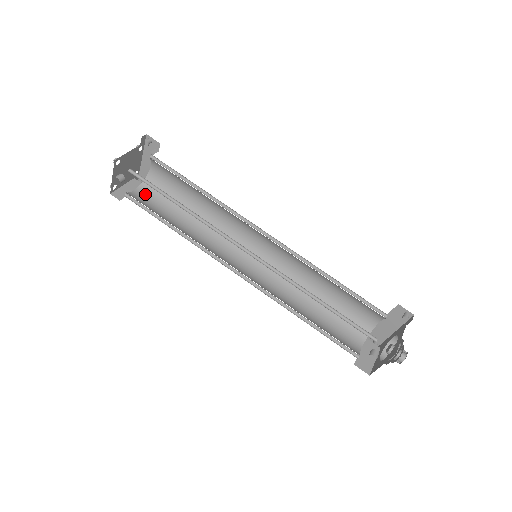
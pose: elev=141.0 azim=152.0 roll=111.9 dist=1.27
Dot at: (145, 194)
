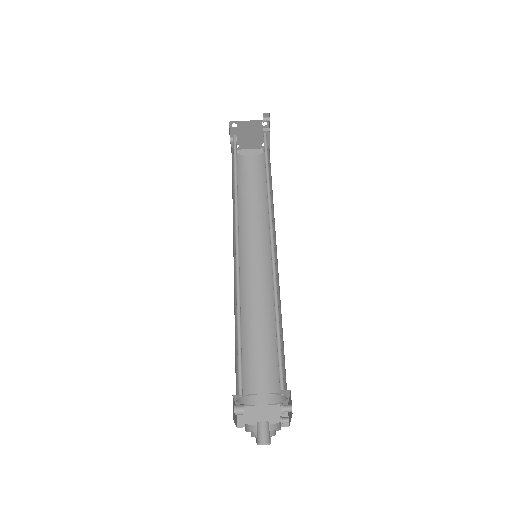
Dot at: (254, 163)
